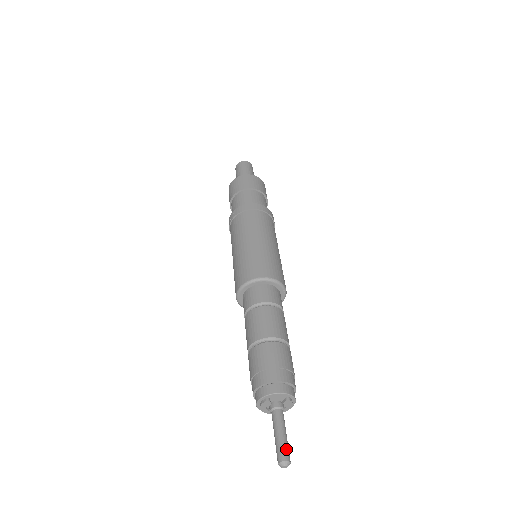
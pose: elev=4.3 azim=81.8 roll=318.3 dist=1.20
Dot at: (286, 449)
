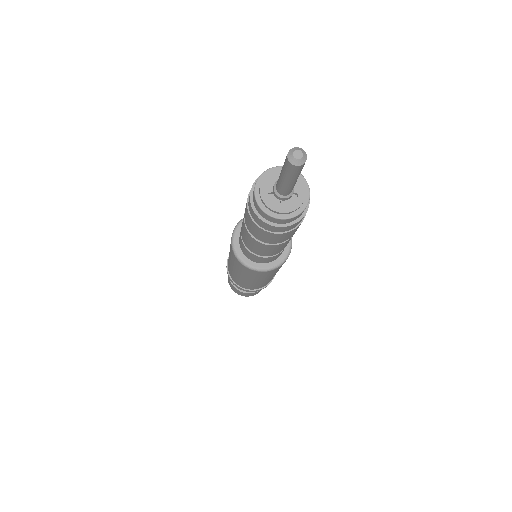
Dot at: occluded
